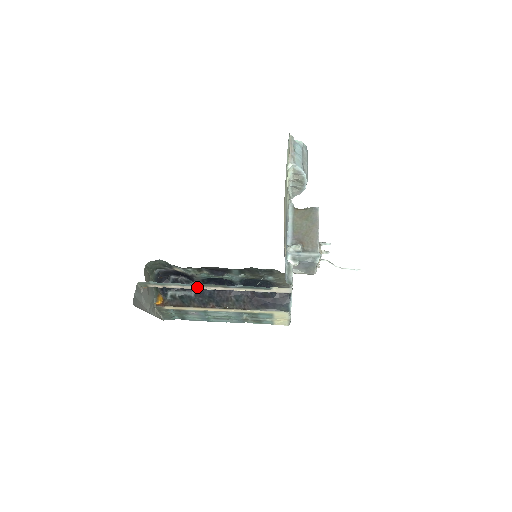
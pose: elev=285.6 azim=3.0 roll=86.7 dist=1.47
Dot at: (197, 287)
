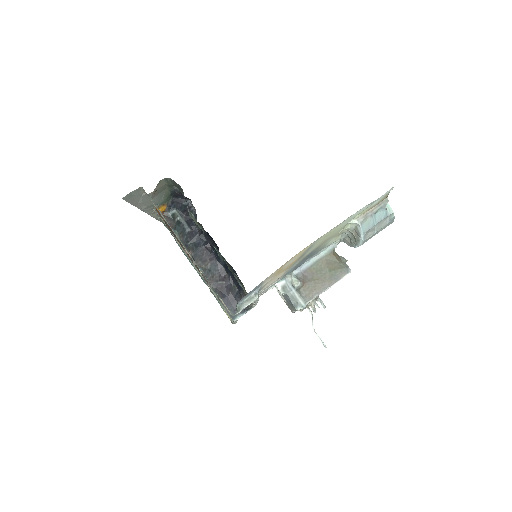
Dot at: (177, 236)
